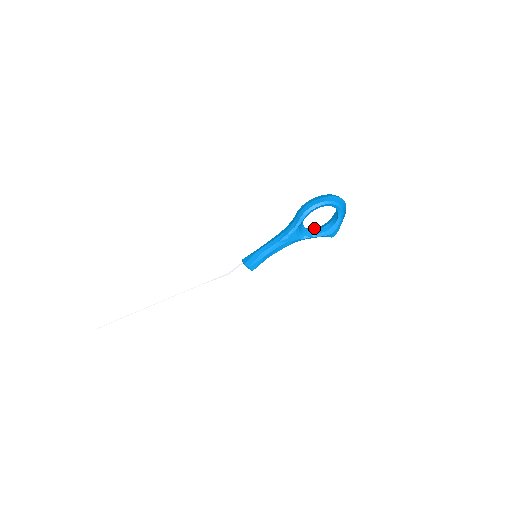
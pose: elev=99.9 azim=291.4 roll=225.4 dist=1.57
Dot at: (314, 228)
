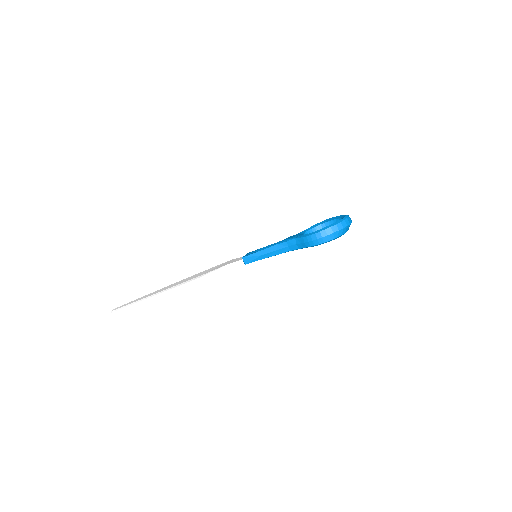
Dot at: (314, 229)
